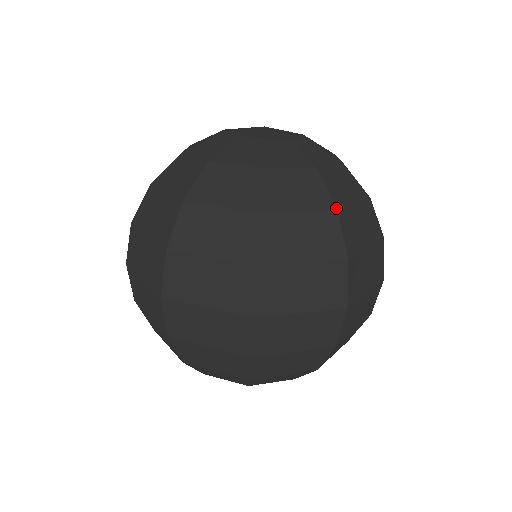
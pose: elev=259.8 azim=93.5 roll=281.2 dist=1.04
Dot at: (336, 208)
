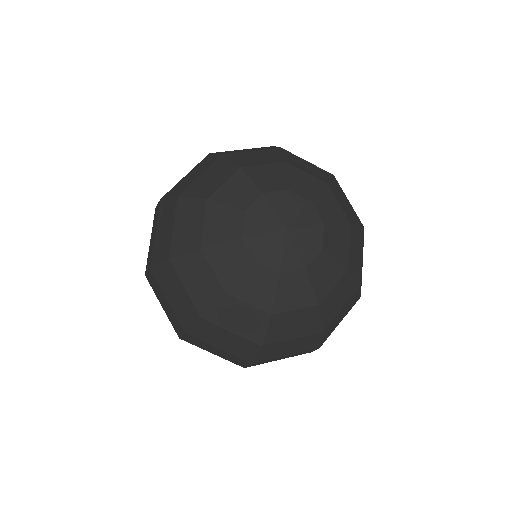
Dot at: (322, 331)
